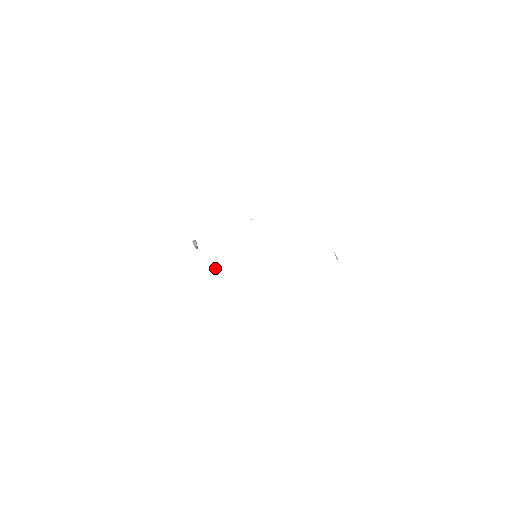
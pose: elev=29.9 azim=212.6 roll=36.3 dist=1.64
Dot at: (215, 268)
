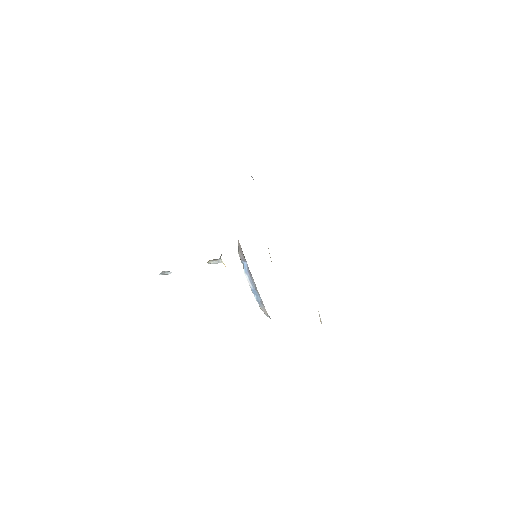
Dot at: (212, 260)
